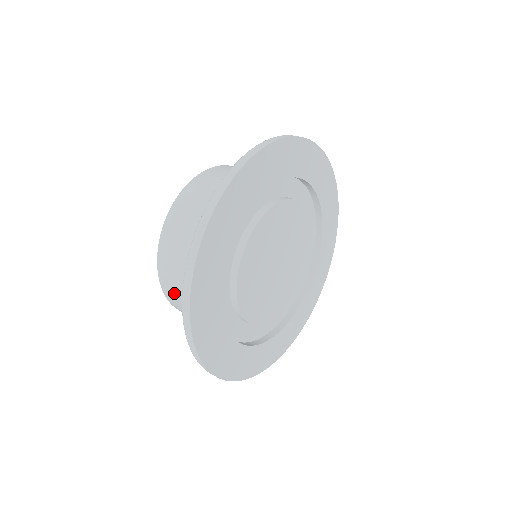
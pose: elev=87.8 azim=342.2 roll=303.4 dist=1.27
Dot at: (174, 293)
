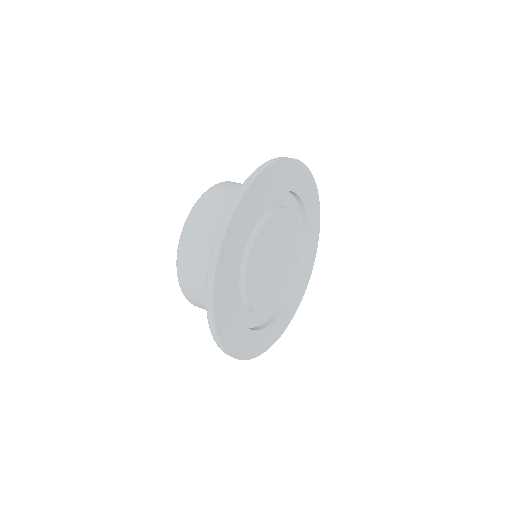
Dot at: (205, 309)
